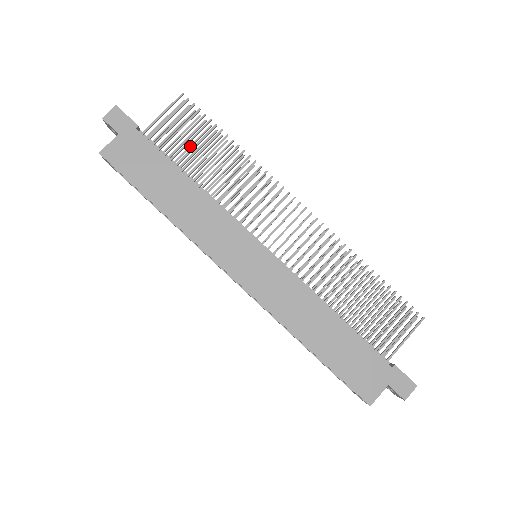
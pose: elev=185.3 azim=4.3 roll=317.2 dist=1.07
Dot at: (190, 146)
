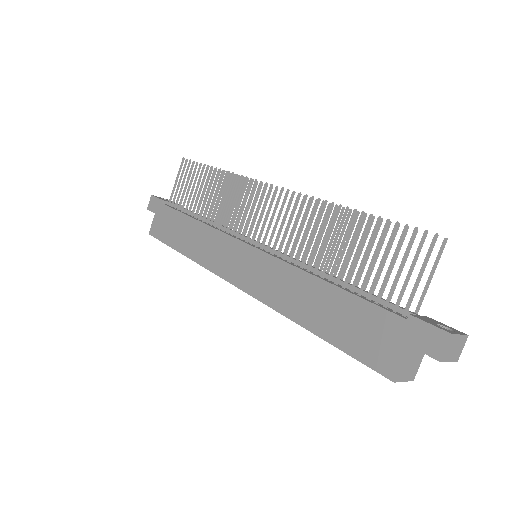
Dot at: occluded
